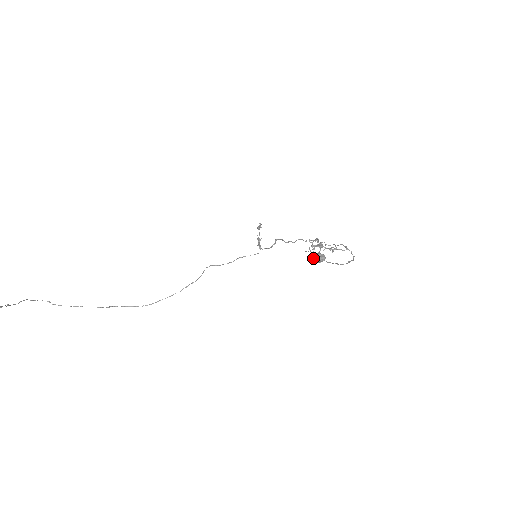
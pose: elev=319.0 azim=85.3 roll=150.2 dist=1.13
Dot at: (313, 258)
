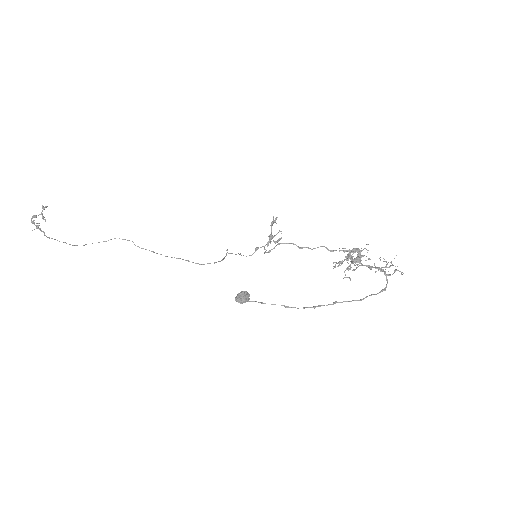
Dot at: (237, 295)
